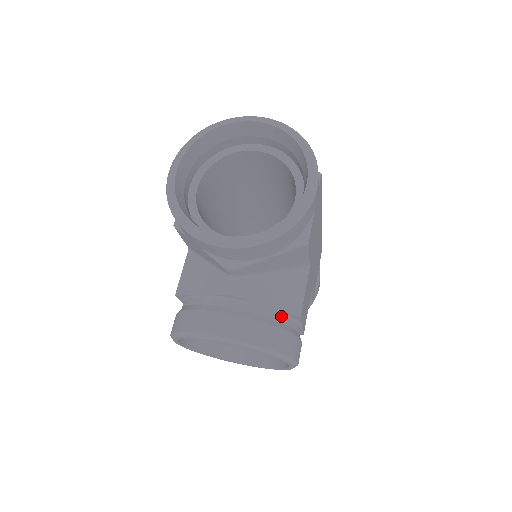
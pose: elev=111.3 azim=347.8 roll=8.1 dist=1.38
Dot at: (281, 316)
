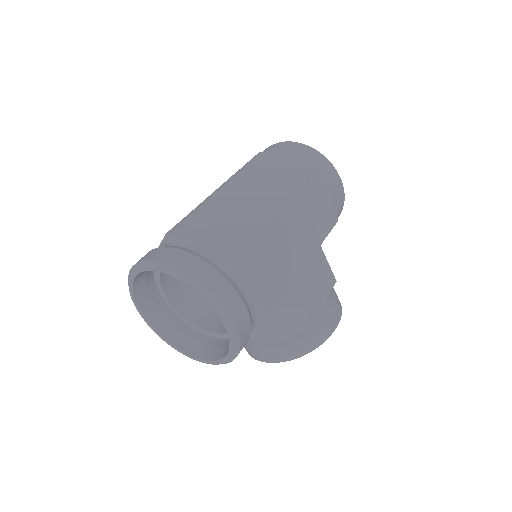
Dot at: (296, 328)
